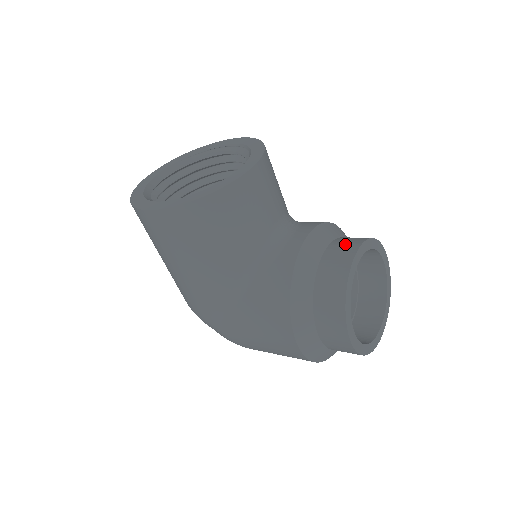
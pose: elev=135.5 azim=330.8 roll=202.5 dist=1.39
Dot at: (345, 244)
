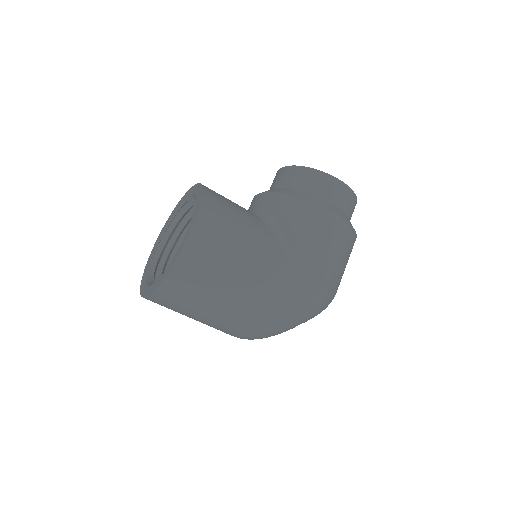
Dot at: (275, 179)
